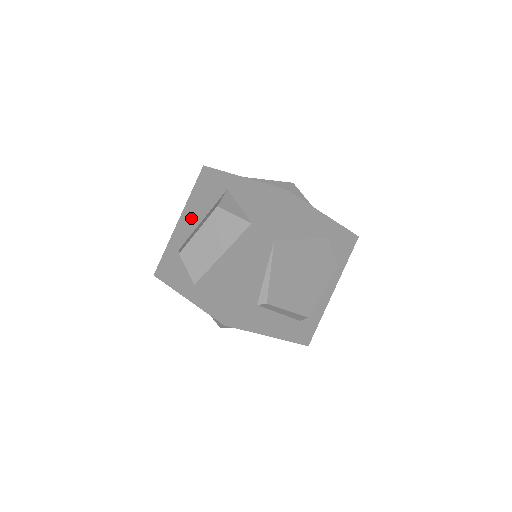
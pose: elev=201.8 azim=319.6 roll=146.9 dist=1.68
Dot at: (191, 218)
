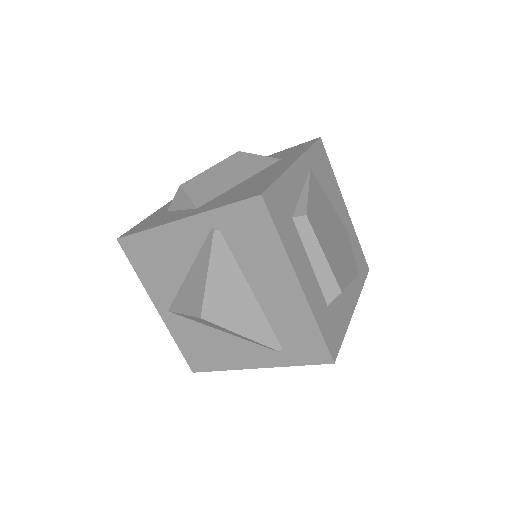
Dot at: occluded
